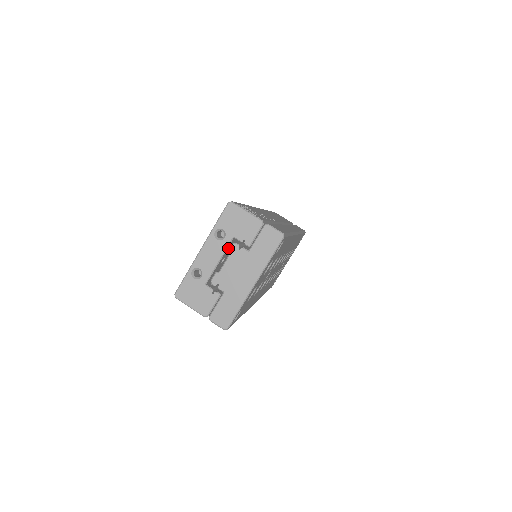
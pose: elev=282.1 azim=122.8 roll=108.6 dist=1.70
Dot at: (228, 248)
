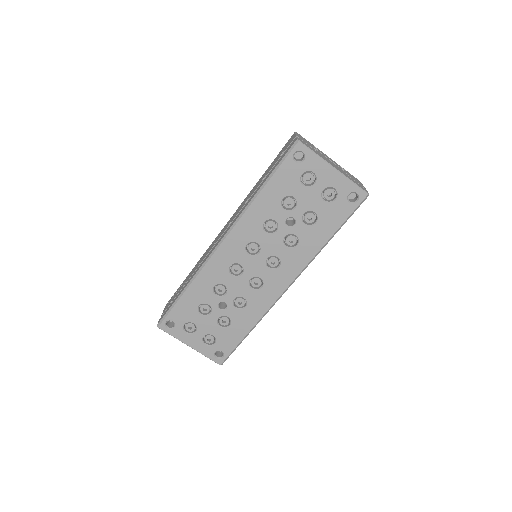
Dot at: occluded
